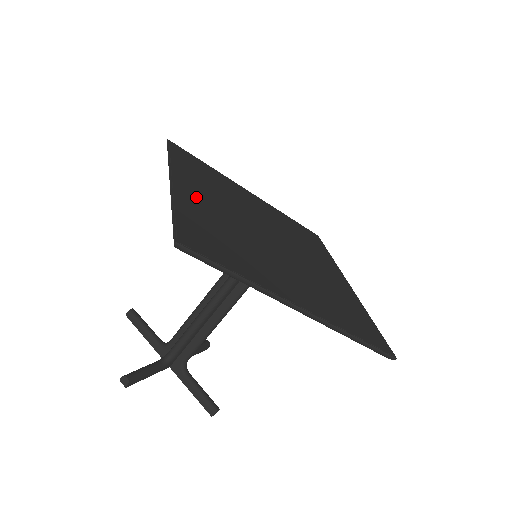
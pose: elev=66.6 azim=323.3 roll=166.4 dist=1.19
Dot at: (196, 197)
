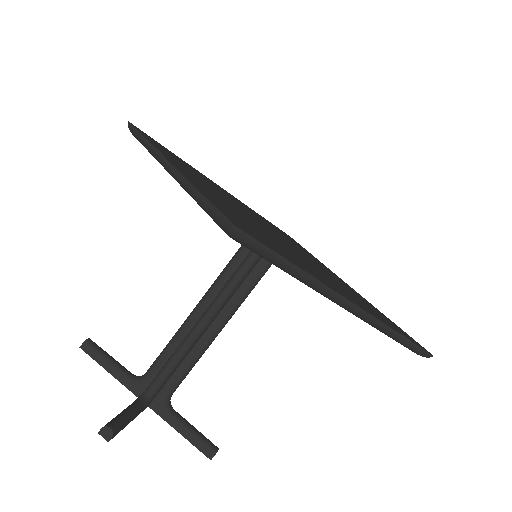
Dot at: (198, 182)
